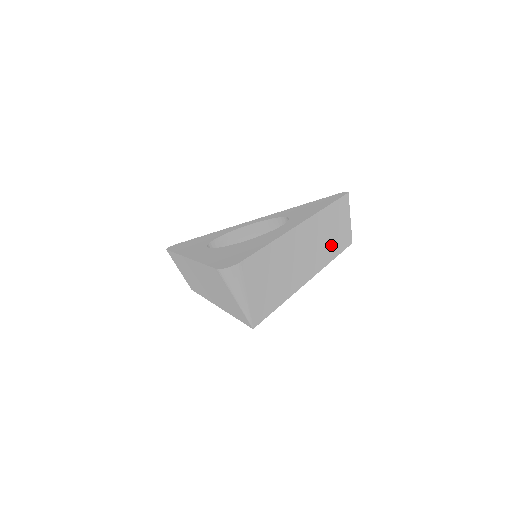
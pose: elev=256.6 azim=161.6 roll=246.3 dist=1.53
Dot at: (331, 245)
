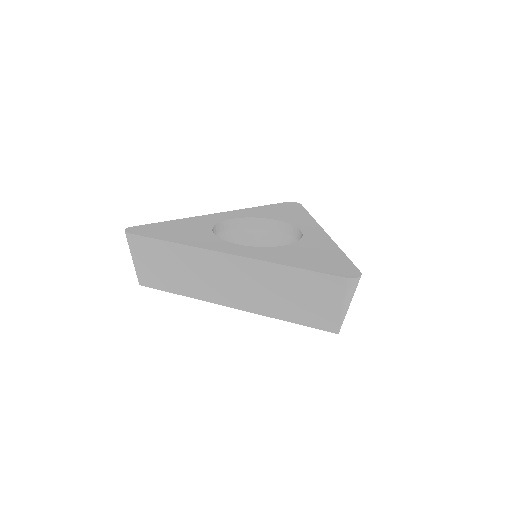
Dot at: occluded
